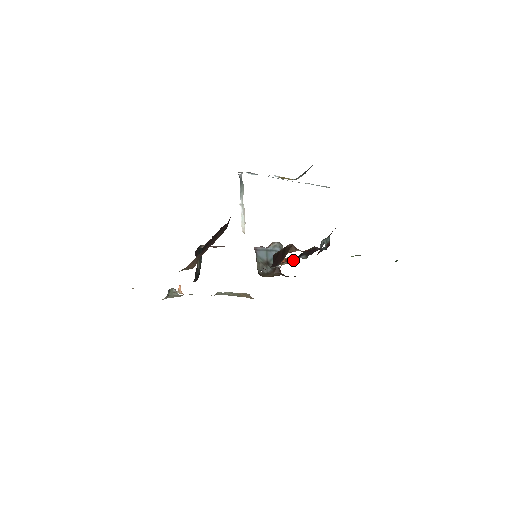
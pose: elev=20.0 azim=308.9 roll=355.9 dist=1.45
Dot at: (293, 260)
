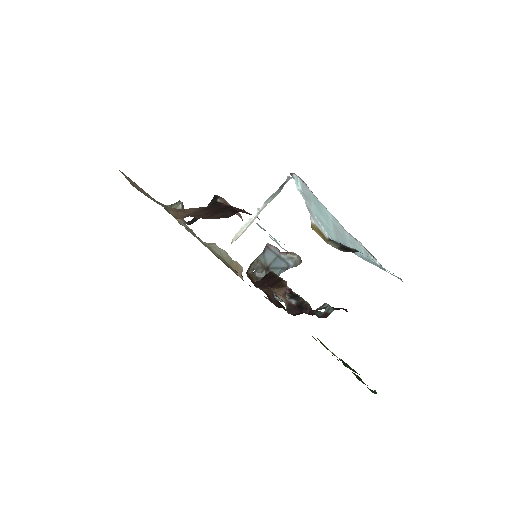
Dot at: occluded
